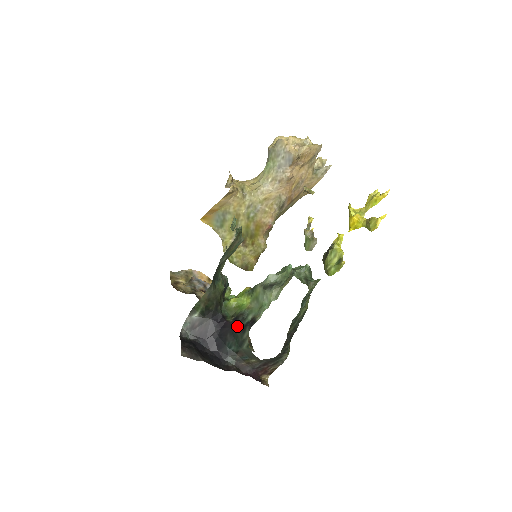
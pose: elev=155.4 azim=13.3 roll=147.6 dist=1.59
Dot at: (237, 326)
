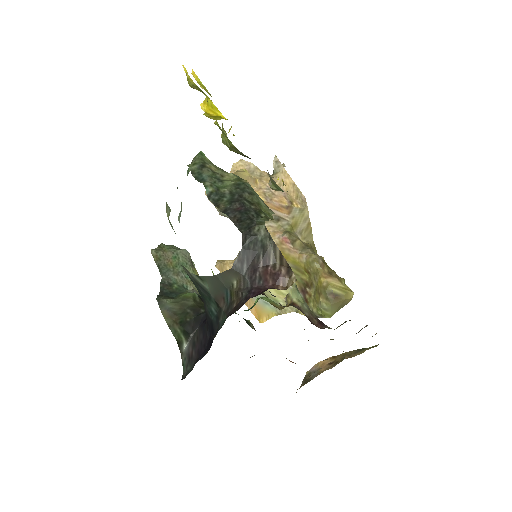
Dot at: occluded
